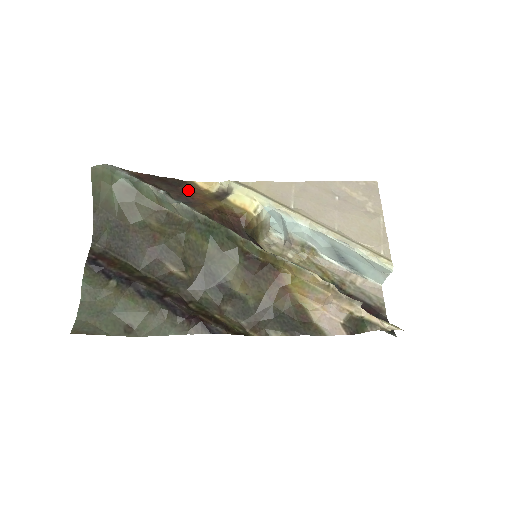
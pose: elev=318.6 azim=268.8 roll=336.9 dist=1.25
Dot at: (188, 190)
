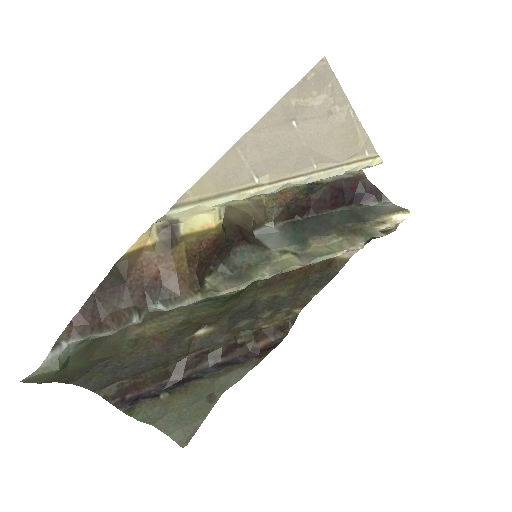
Dot at: (136, 272)
